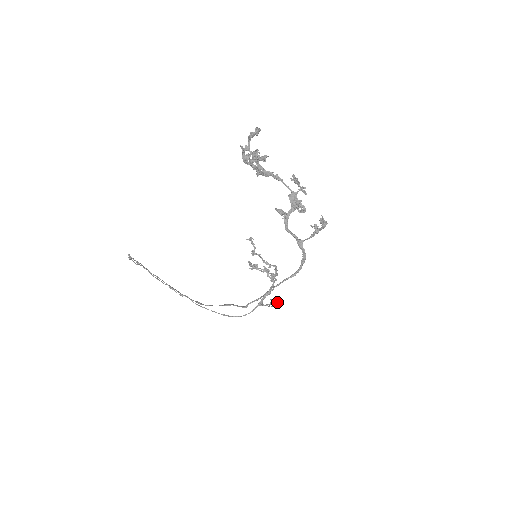
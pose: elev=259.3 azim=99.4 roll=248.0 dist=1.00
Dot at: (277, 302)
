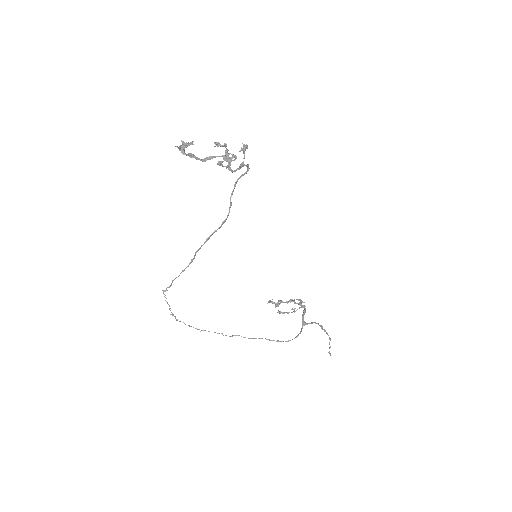
Dot at: (323, 329)
